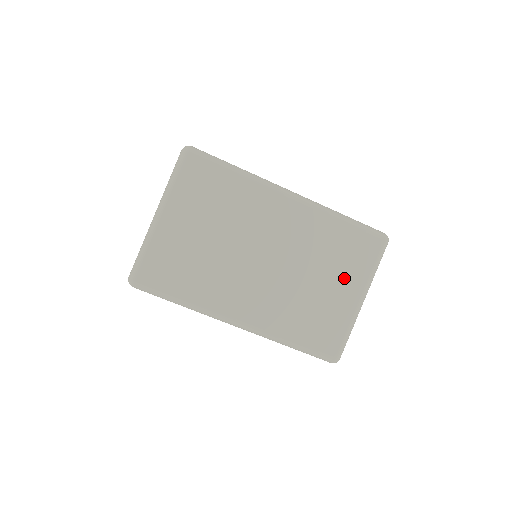
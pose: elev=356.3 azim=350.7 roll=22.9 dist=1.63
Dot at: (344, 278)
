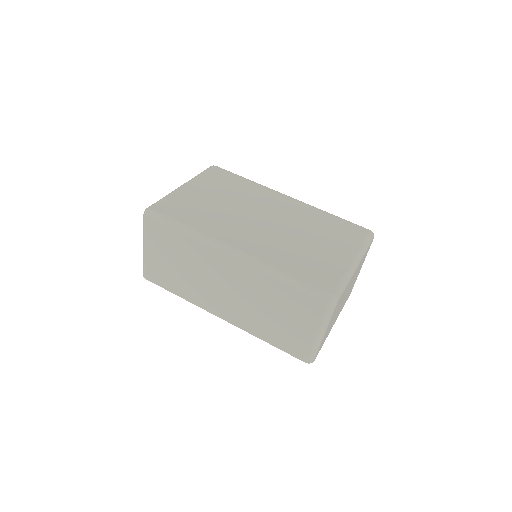
Dot at: (336, 244)
